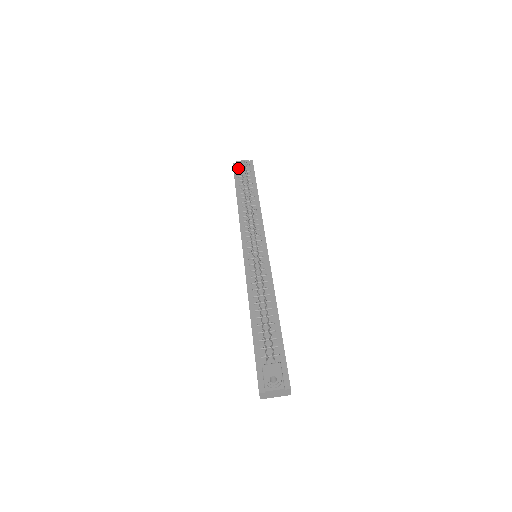
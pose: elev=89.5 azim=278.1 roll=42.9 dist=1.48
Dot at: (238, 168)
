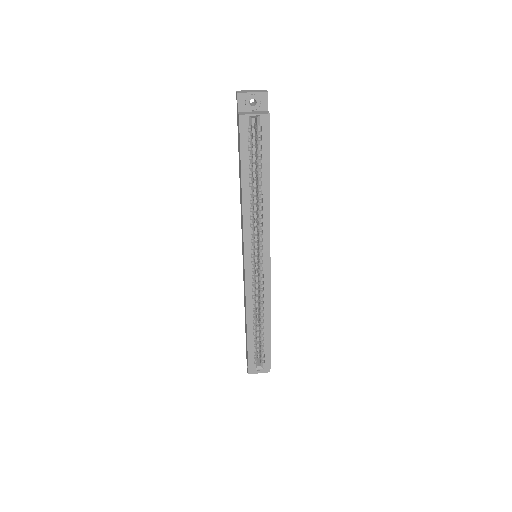
Dot at: occluded
